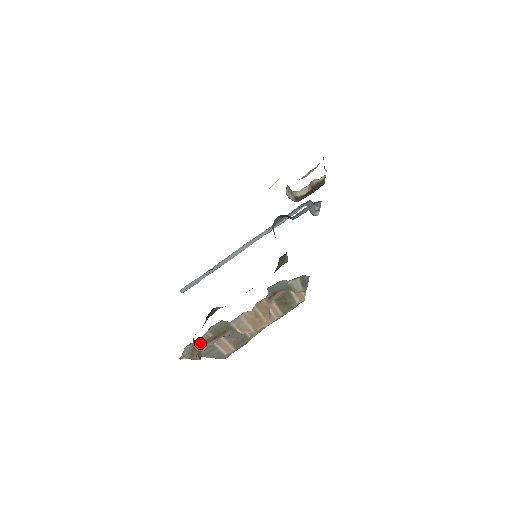
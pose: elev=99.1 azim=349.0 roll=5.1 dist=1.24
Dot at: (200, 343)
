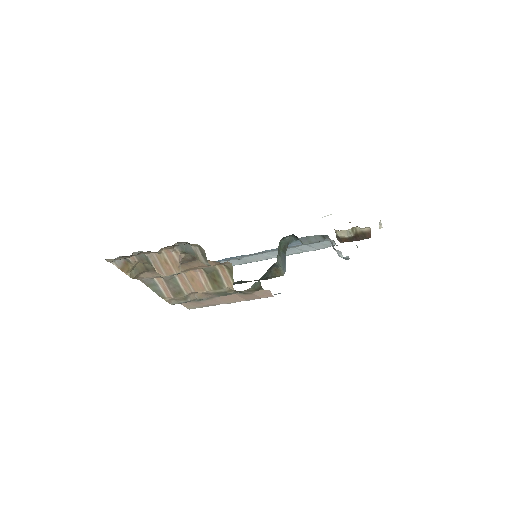
Dot at: (130, 262)
